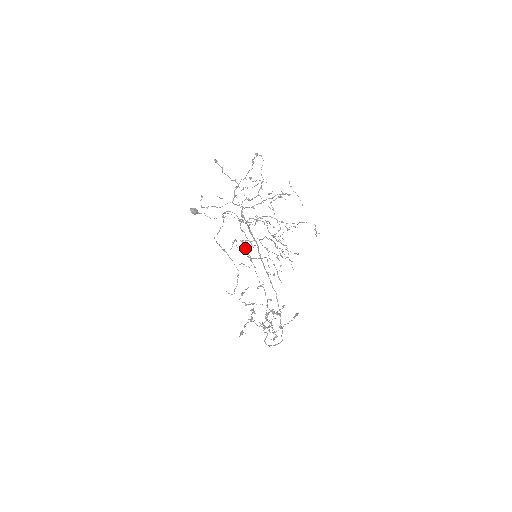
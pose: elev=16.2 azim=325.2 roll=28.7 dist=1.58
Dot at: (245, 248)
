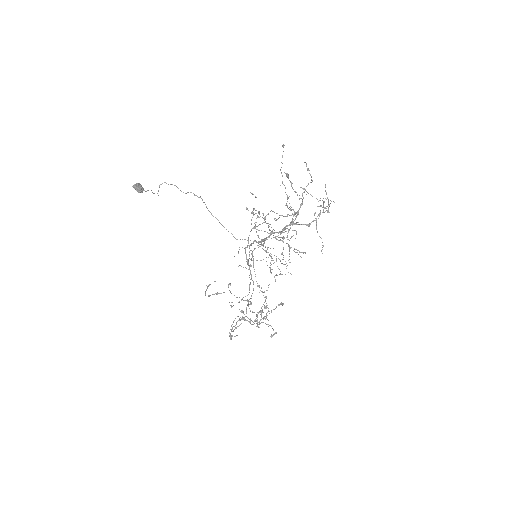
Dot at: occluded
